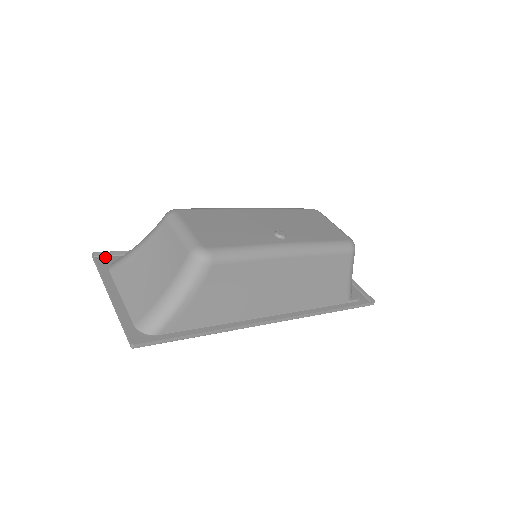
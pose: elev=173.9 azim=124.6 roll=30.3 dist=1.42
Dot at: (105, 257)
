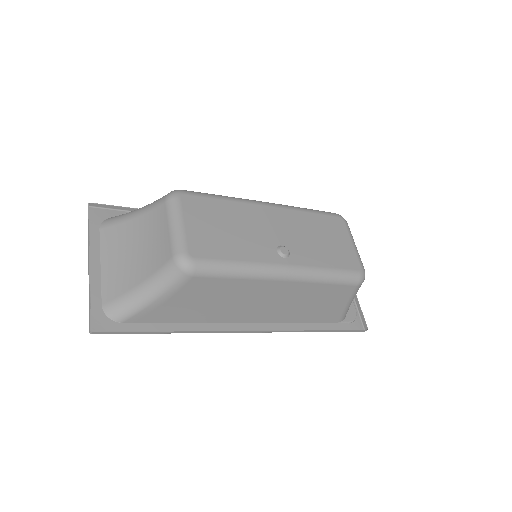
Dot at: (101, 209)
